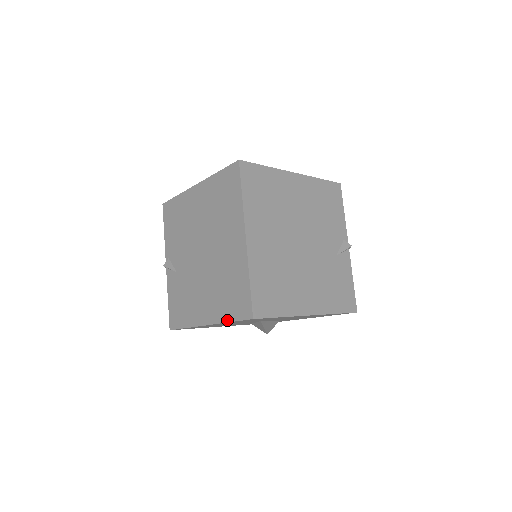
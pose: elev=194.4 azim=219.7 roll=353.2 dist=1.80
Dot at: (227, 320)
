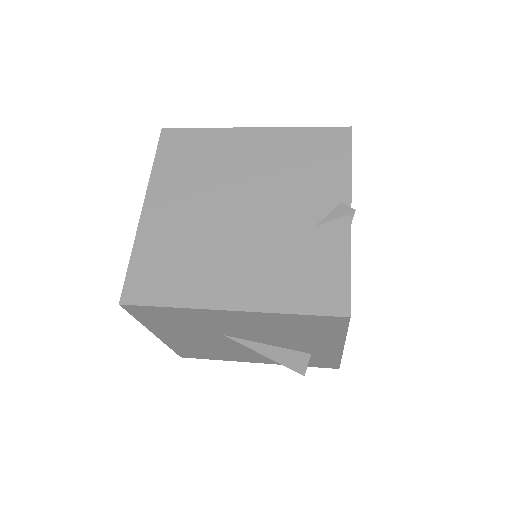
Dot at: occluded
